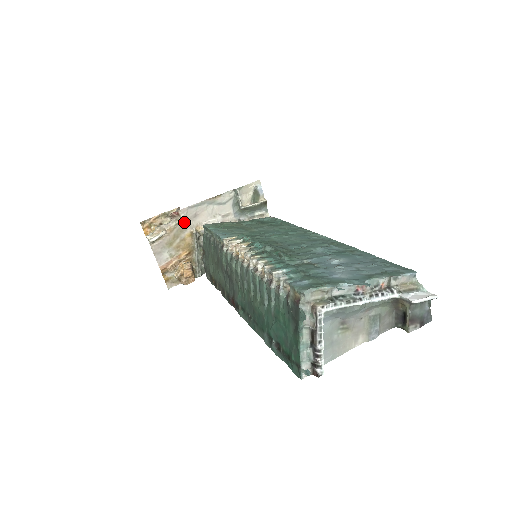
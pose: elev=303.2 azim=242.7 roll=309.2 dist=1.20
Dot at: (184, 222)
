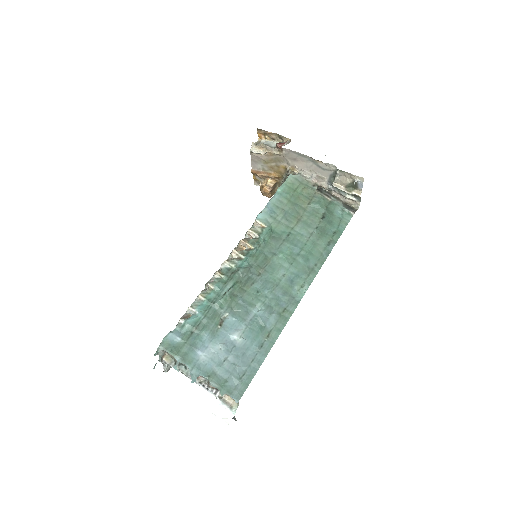
Dot at: (284, 157)
